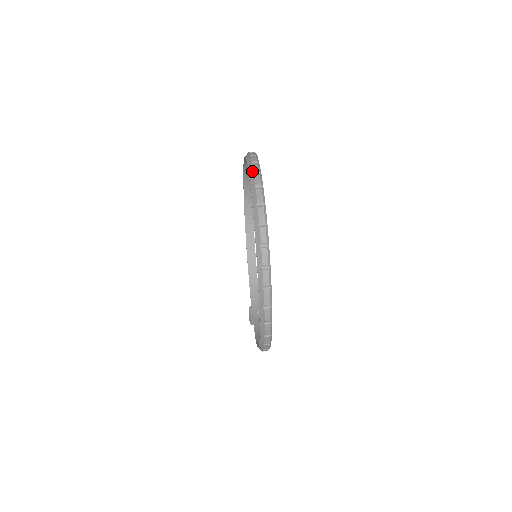
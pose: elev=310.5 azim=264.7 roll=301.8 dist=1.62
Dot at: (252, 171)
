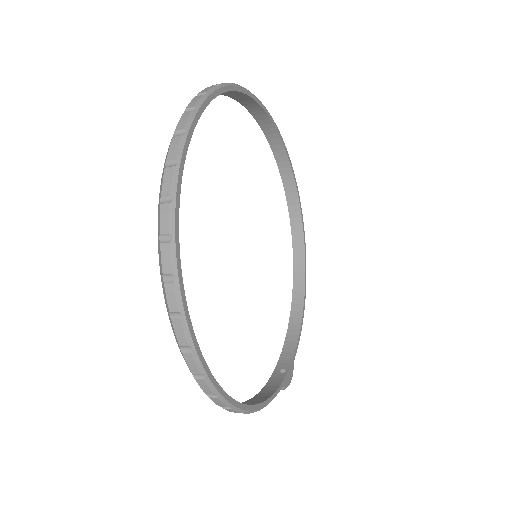
Dot at: occluded
